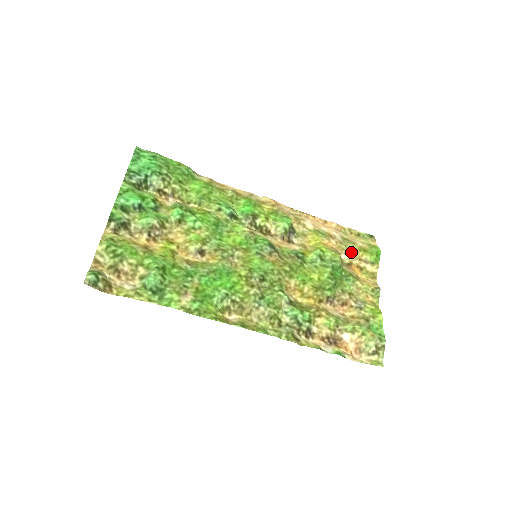
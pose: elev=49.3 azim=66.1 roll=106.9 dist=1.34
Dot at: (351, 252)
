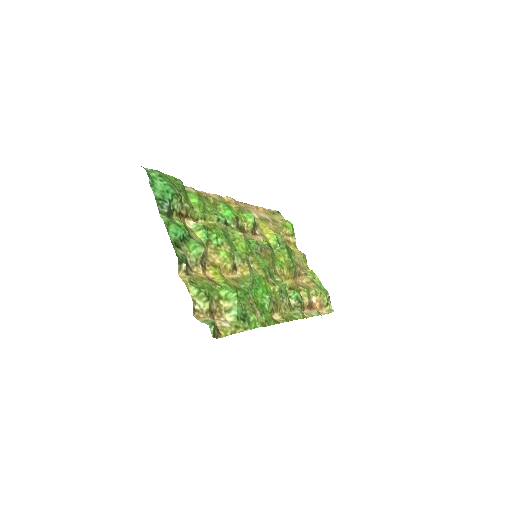
Dot at: (281, 230)
